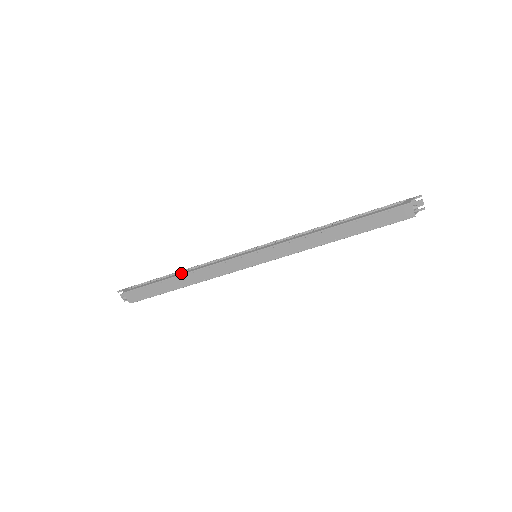
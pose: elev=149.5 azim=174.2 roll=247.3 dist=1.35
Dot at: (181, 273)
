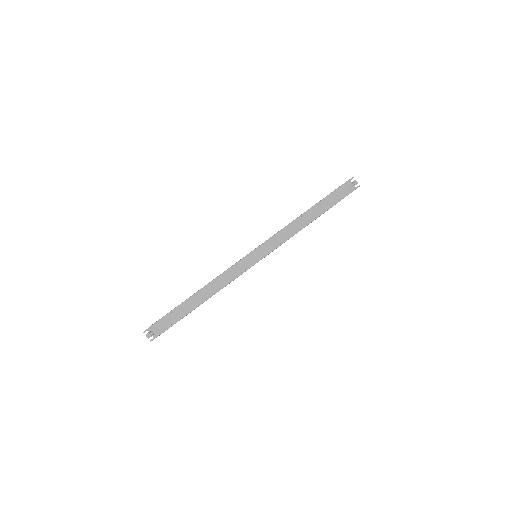
Dot at: (199, 290)
